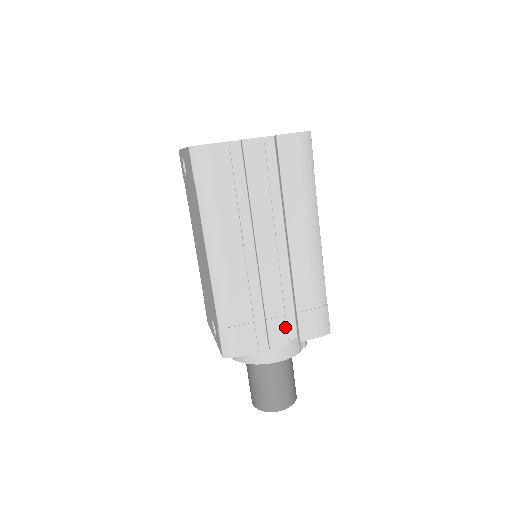
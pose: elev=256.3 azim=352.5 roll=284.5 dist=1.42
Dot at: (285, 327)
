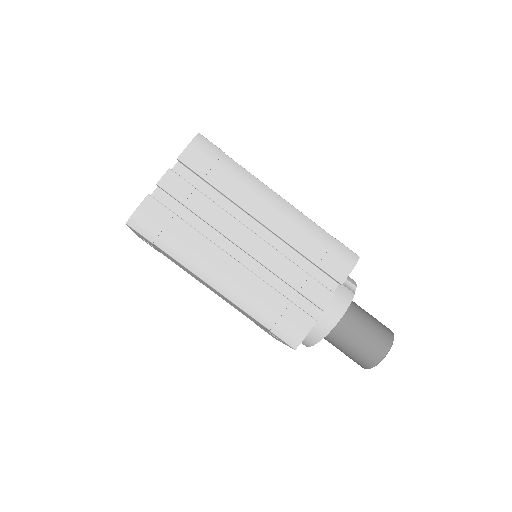
Dot at: (319, 284)
